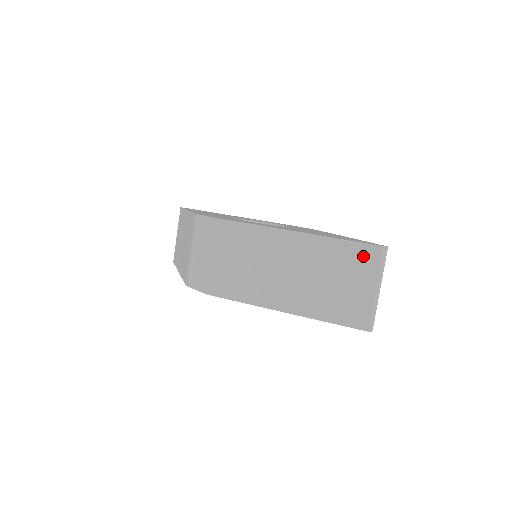
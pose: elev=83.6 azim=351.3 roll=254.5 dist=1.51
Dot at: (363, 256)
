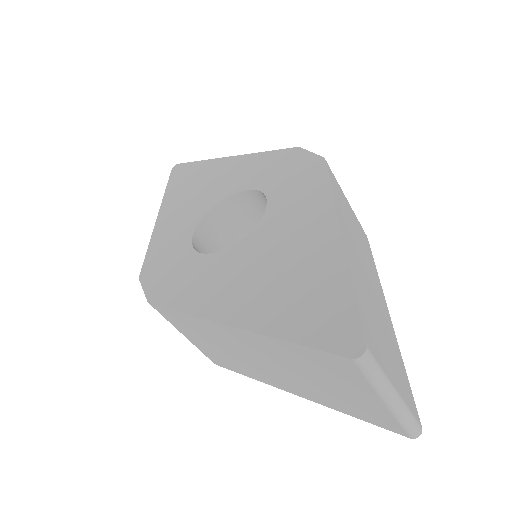
Dot at: (333, 365)
